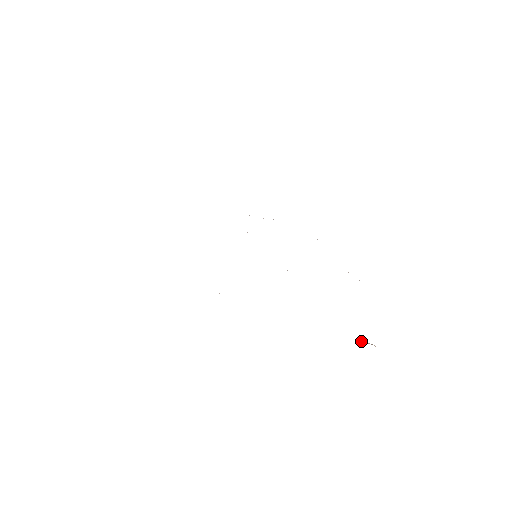
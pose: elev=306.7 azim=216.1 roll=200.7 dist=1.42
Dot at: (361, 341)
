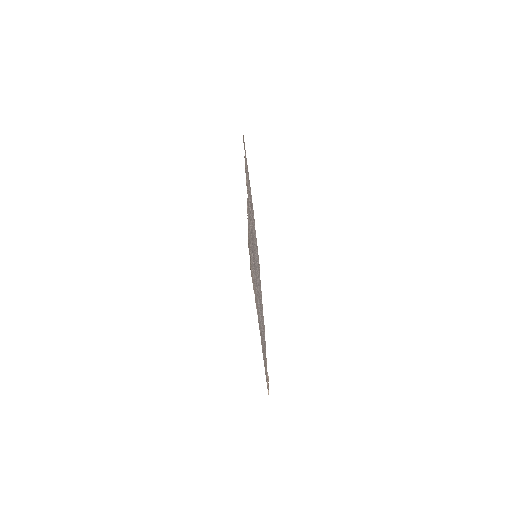
Dot at: (268, 379)
